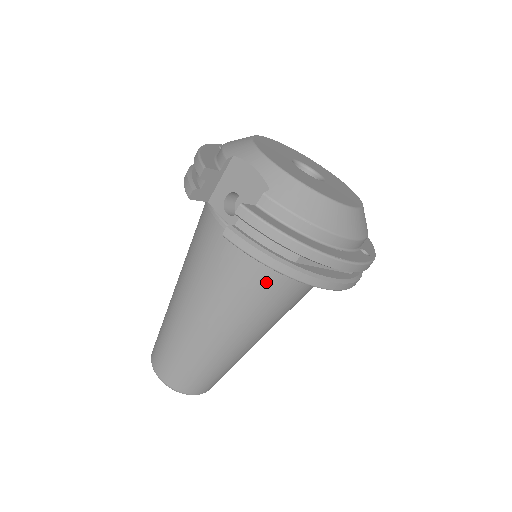
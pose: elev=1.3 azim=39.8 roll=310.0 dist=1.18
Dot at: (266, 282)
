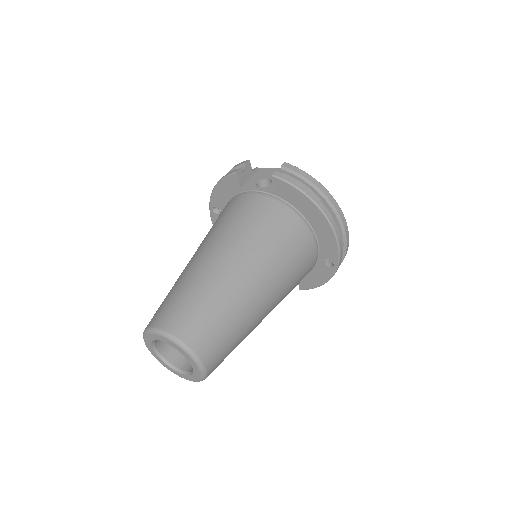
Dot at: (290, 229)
